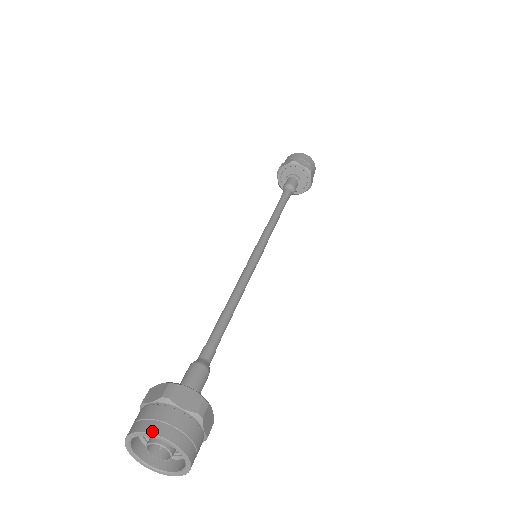
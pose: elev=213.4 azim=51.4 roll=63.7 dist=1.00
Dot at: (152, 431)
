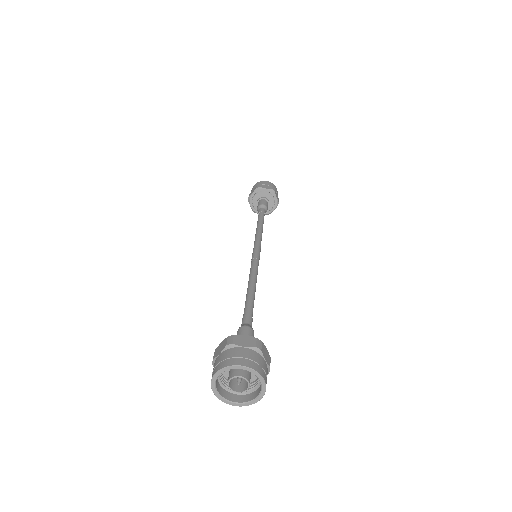
Dot at: (257, 370)
